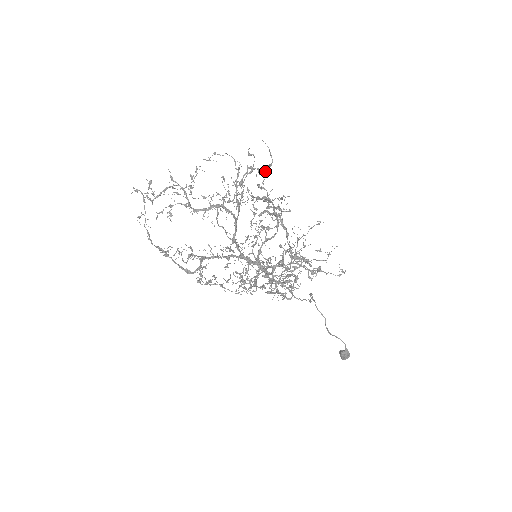
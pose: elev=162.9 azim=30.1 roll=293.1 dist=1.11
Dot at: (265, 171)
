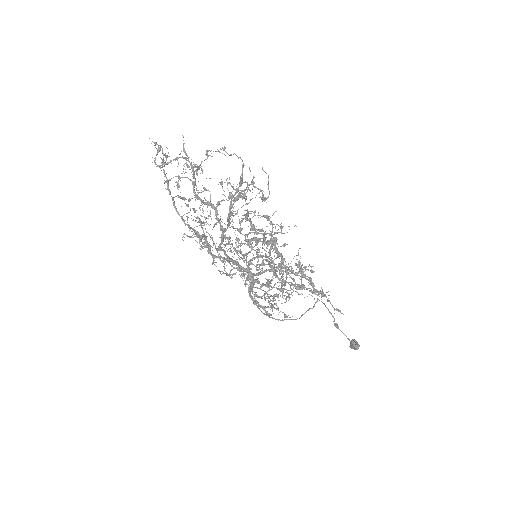
Dot at: (263, 199)
